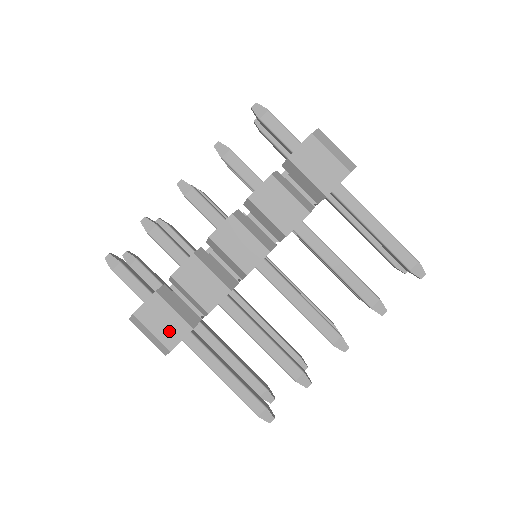
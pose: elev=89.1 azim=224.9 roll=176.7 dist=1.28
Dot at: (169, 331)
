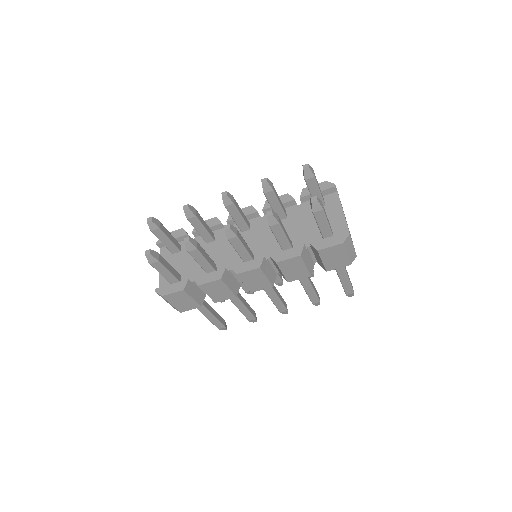
Dot at: (184, 306)
